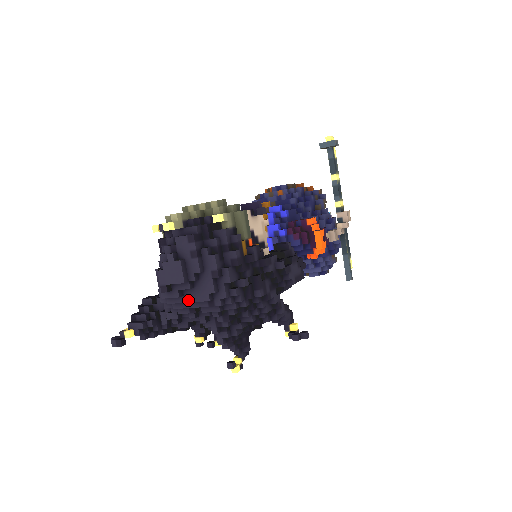
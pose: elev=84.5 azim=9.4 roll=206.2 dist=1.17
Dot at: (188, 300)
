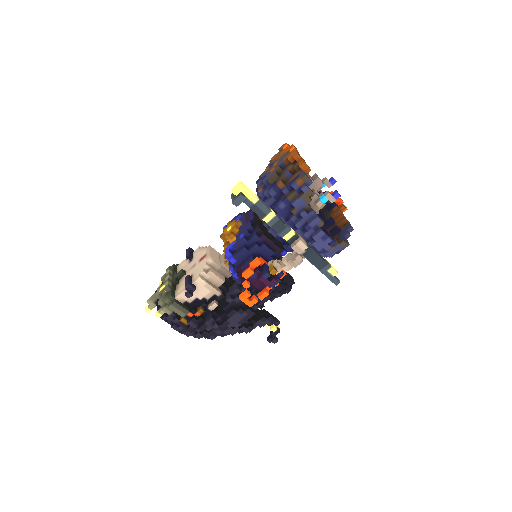
Dot at: occluded
